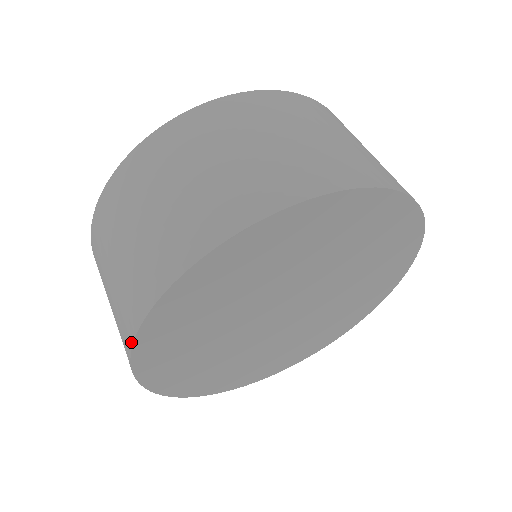
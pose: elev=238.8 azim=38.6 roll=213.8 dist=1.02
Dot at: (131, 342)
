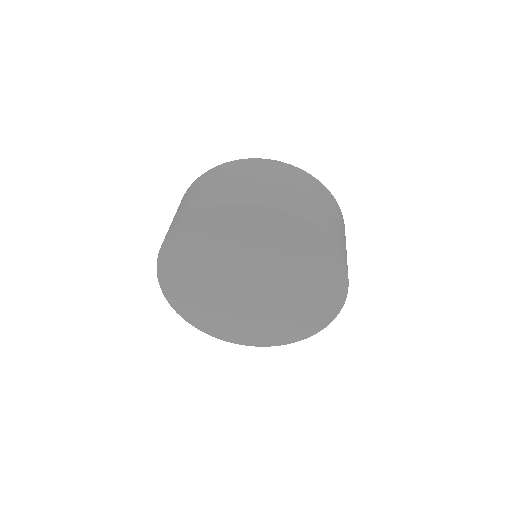
Dot at: (216, 206)
